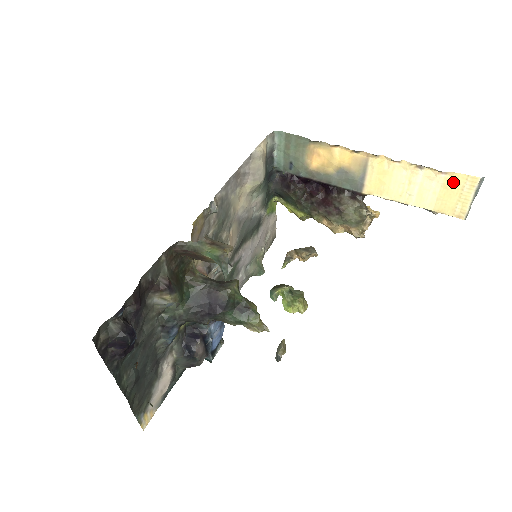
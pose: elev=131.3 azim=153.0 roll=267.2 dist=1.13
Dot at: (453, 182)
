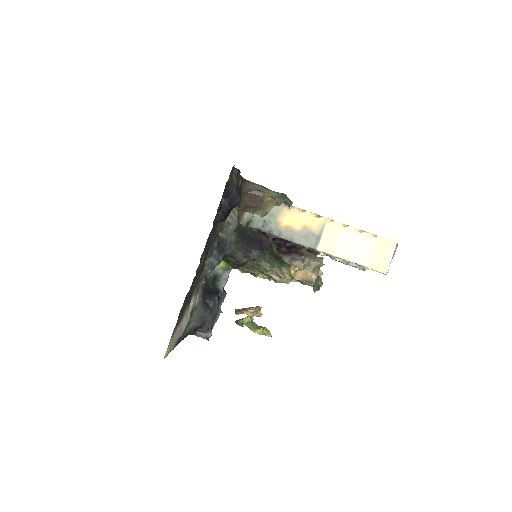
Dot at: (380, 244)
